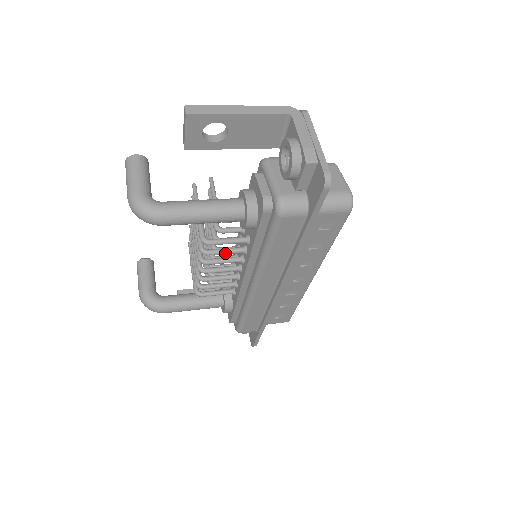
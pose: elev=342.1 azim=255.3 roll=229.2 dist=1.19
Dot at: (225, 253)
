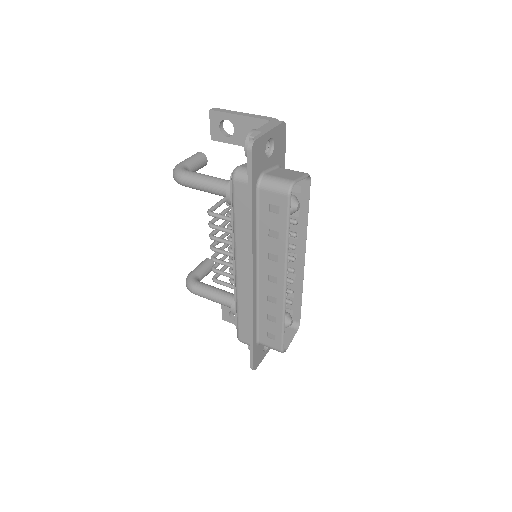
Dot at: (222, 230)
